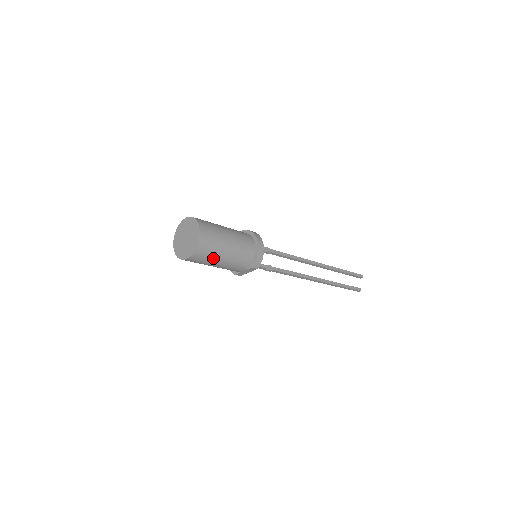
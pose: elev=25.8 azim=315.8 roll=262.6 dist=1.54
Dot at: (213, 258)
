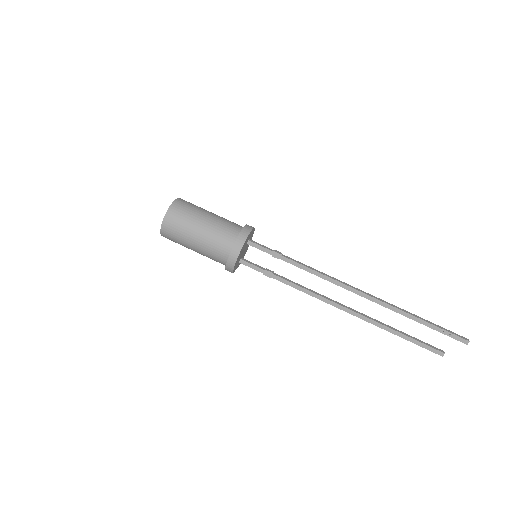
Dot at: (184, 246)
